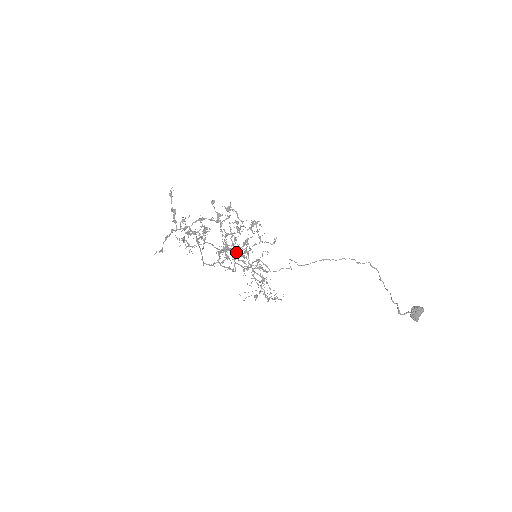
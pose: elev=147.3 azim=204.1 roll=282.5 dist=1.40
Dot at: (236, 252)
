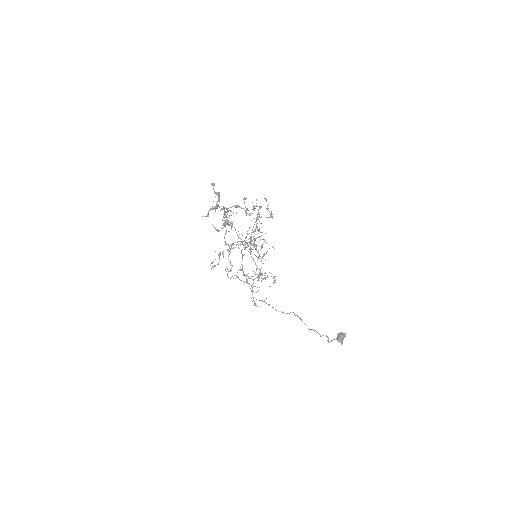
Dot at: (248, 245)
